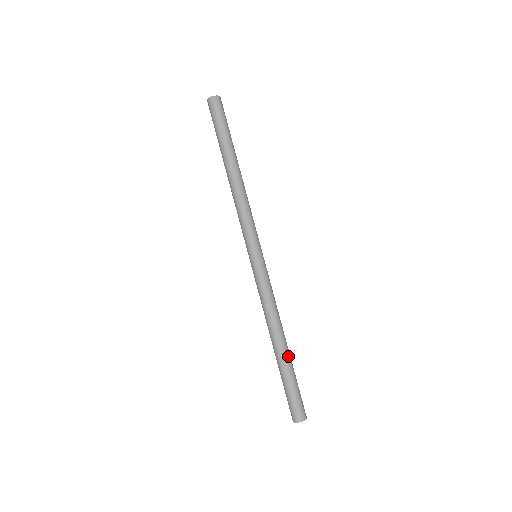
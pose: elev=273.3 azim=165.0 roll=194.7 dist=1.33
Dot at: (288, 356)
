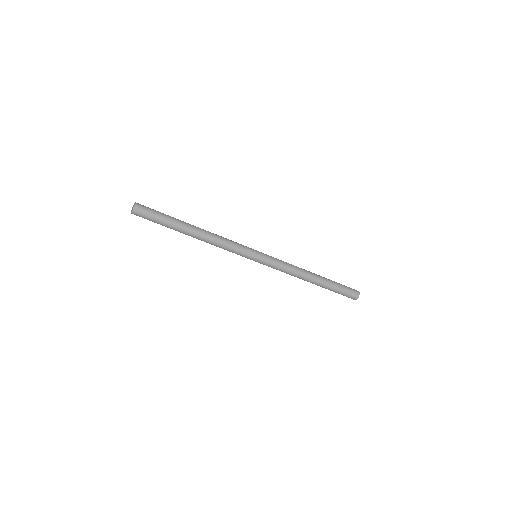
Dot at: (322, 283)
